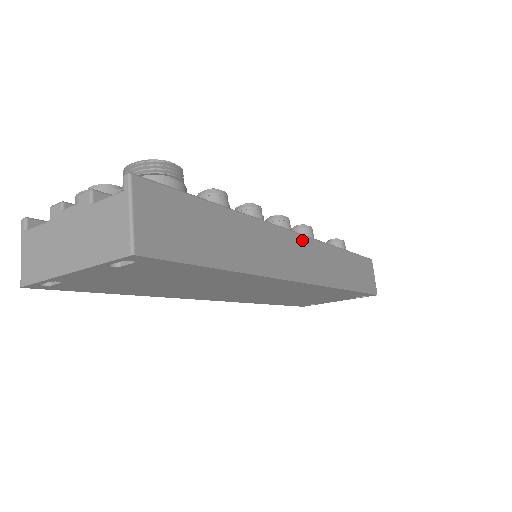
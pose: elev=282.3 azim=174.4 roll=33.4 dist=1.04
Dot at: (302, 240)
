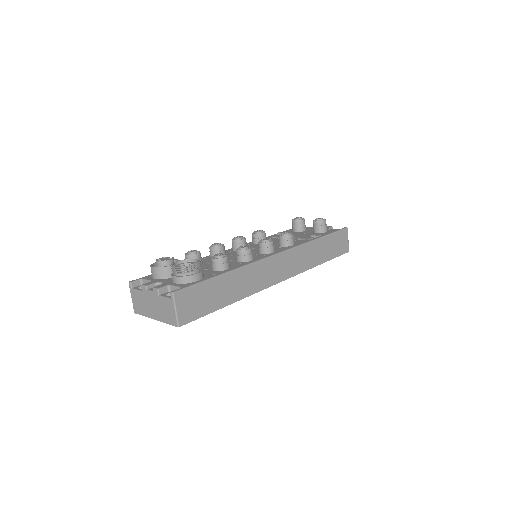
Dot at: (279, 257)
